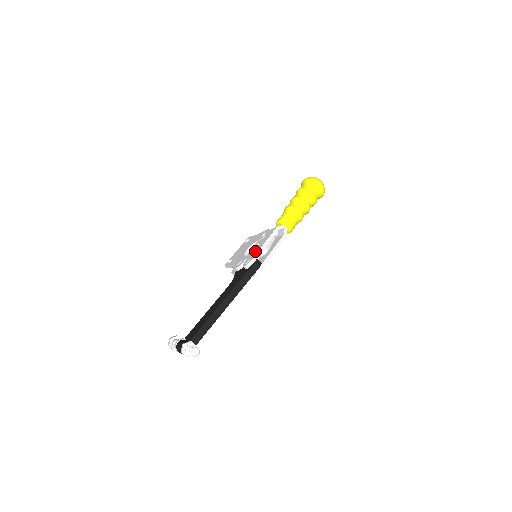
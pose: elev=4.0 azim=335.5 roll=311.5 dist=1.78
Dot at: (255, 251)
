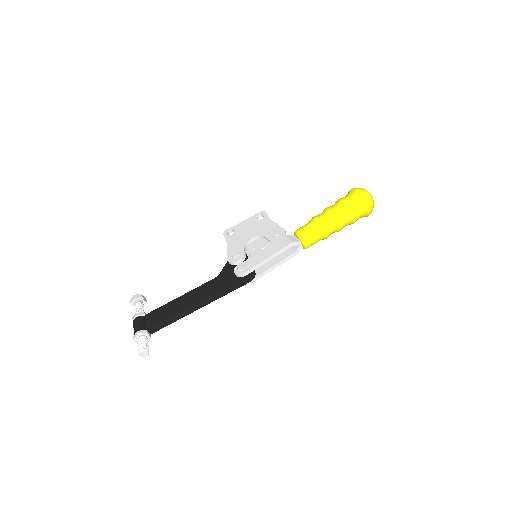
Dot at: (255, 259)
